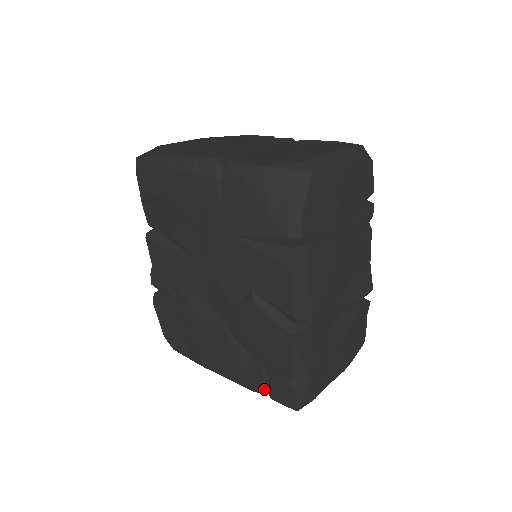
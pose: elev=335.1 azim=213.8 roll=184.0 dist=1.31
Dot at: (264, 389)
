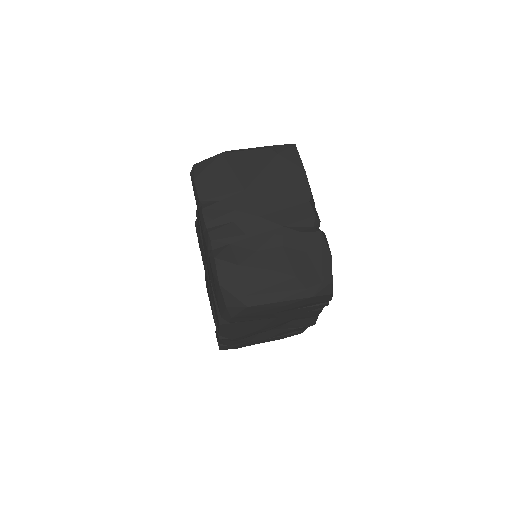
Dot at: occluded
